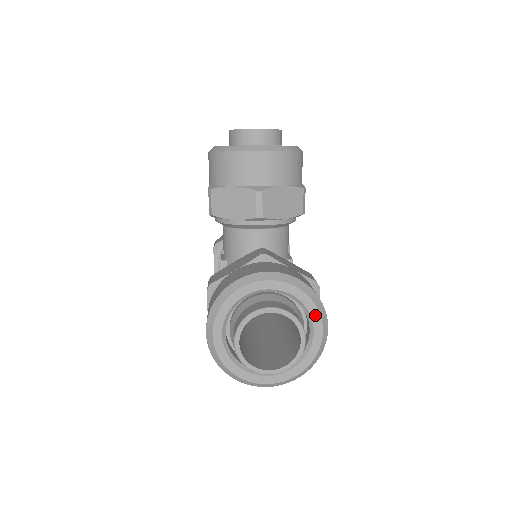
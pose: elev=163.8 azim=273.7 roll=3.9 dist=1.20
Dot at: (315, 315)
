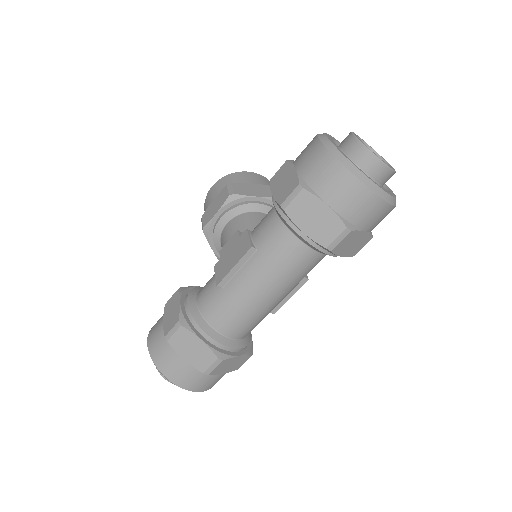
Dot at: occluded
